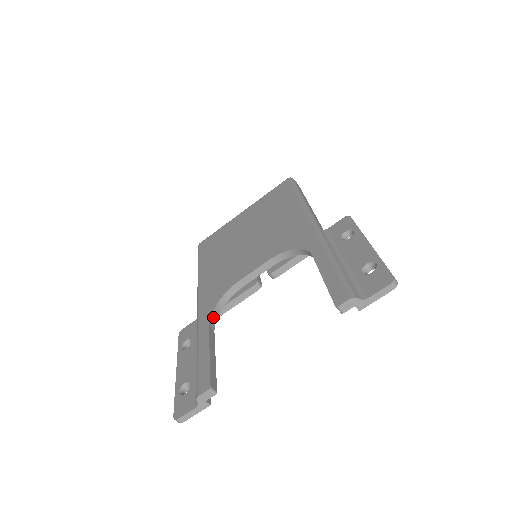
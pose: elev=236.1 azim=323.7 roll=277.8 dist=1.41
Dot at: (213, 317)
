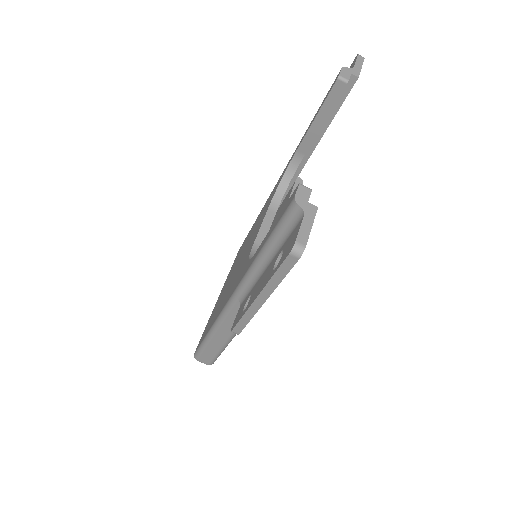
Dot at: occluded
